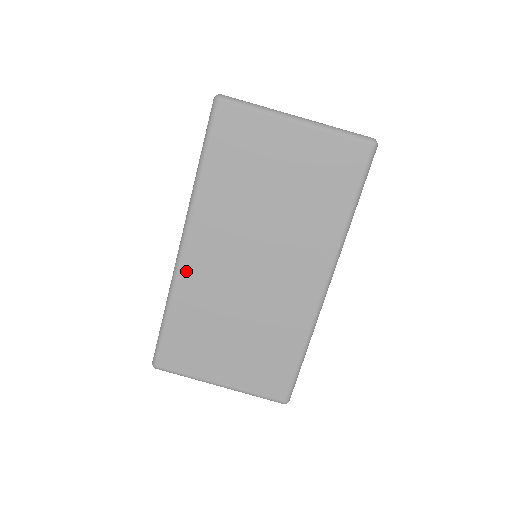
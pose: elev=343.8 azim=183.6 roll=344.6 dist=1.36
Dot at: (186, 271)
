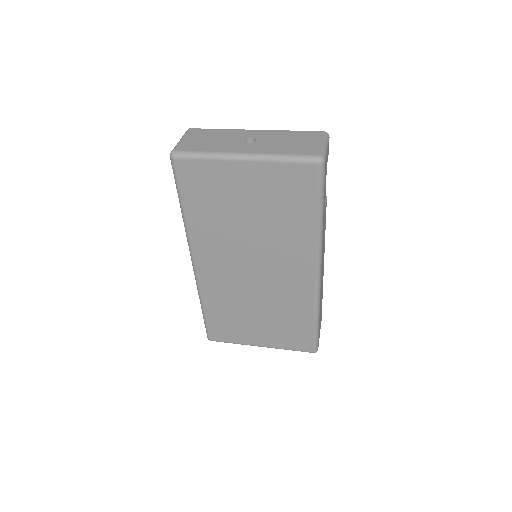
Dot at: (204, 281)
